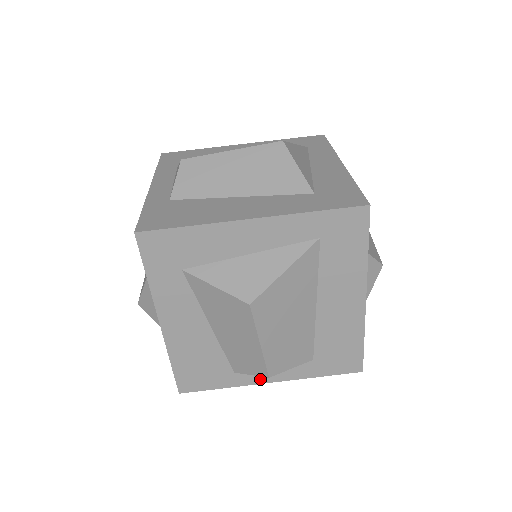
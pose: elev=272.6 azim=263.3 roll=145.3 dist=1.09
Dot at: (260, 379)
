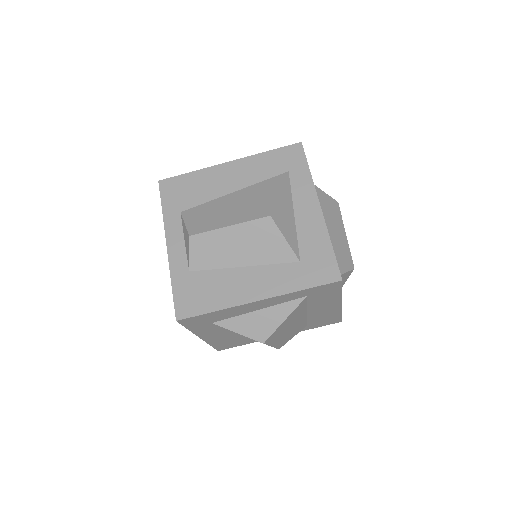
Dot at: occluded
